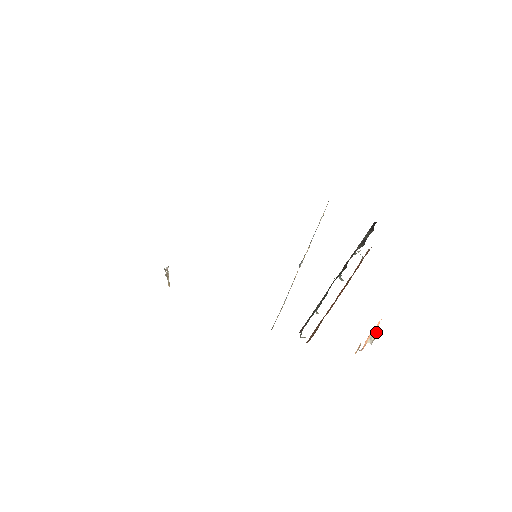
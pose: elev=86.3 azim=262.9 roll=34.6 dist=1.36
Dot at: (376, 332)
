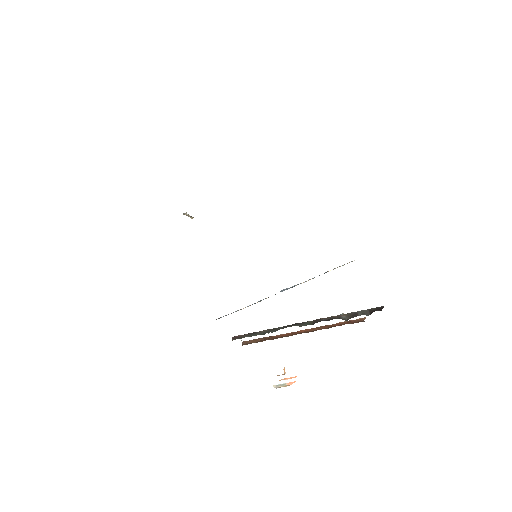
Dot at: (287, 385)
